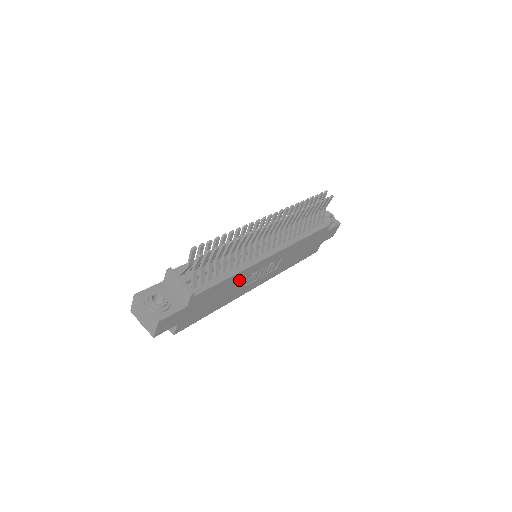
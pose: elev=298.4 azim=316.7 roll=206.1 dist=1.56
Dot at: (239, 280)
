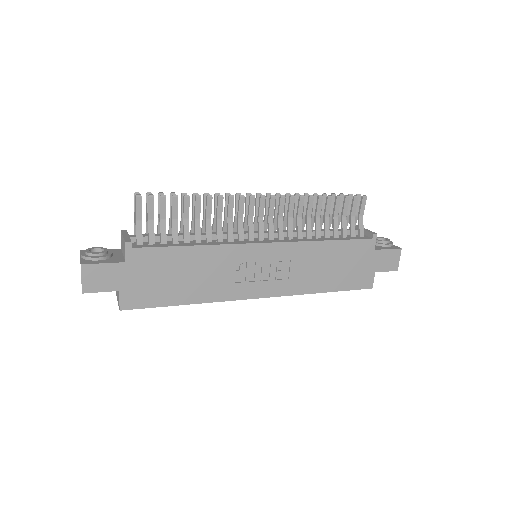
Dot at: (213, 262)
